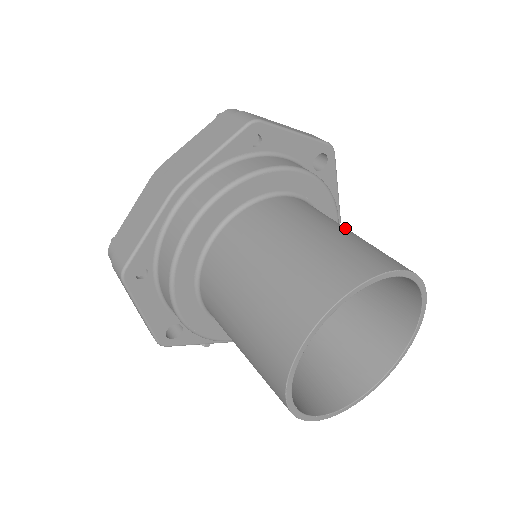
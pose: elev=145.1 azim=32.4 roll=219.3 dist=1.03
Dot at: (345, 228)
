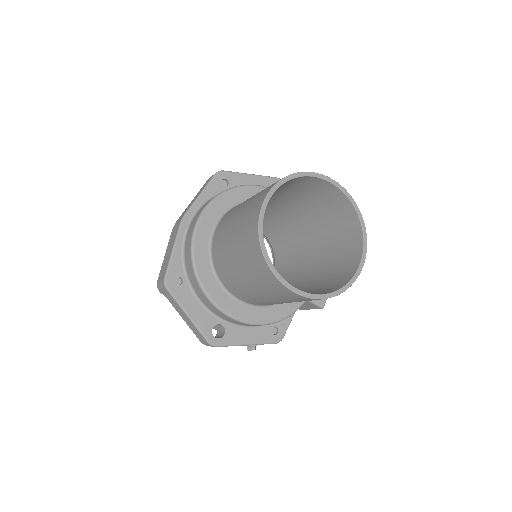
Dot at: occluded
